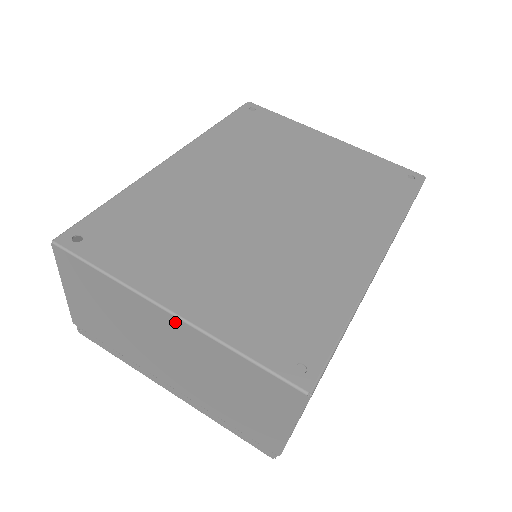
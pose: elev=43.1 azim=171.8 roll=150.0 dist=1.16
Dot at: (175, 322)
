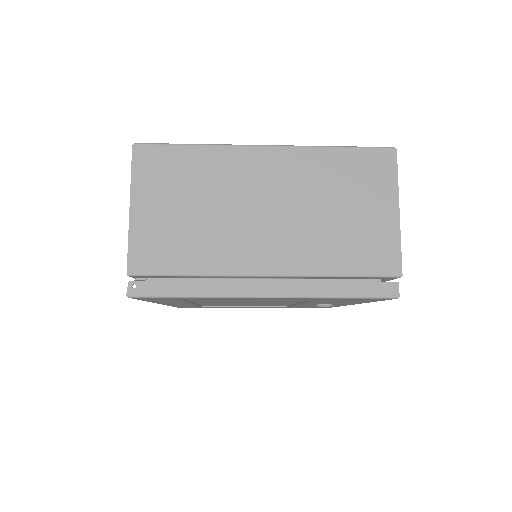
Dot at: (273, 153)
